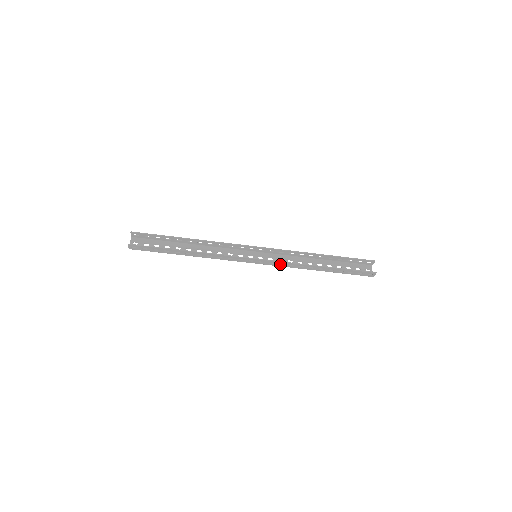
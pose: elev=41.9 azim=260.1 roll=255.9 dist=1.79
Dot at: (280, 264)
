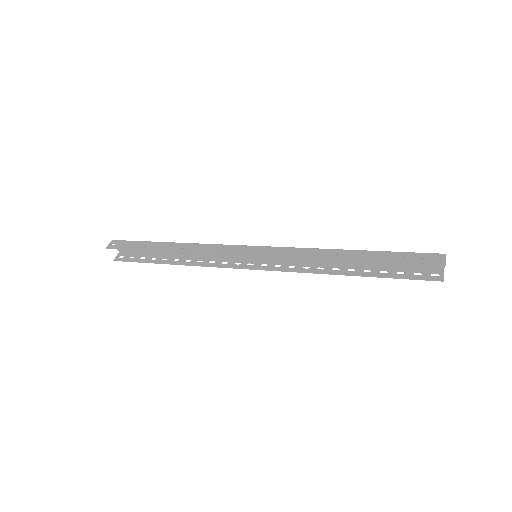
Dot at: (290, 265)
